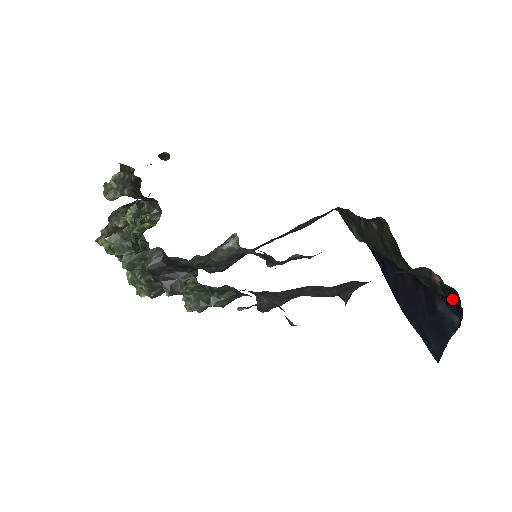
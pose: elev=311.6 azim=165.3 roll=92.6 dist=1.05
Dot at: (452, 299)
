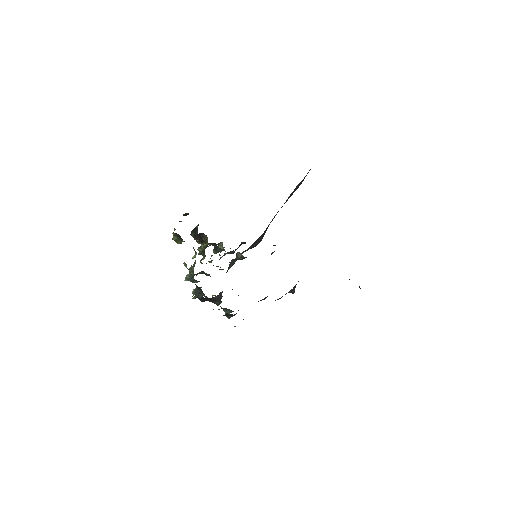
Dot at: occluded
